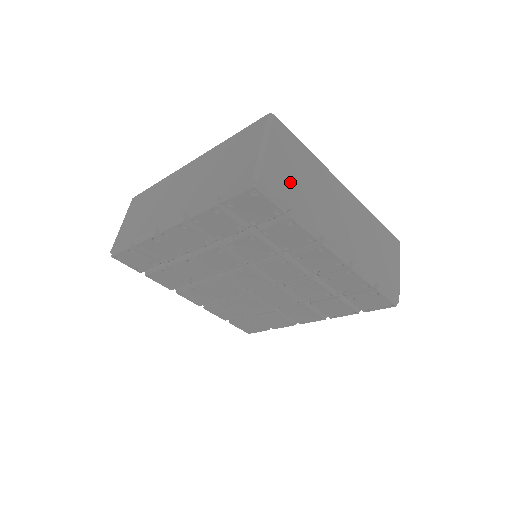
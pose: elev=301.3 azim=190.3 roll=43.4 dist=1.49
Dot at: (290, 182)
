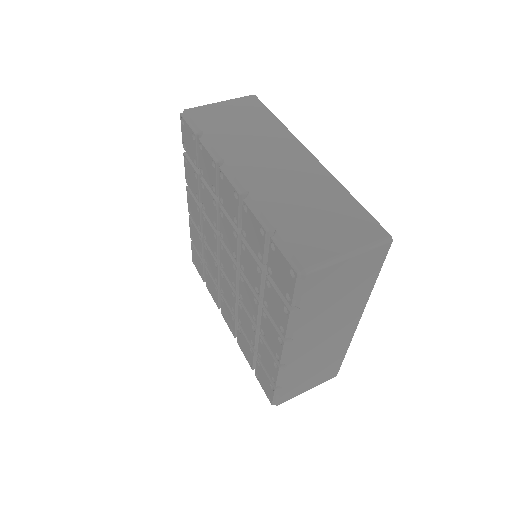
Dot at: (327, 292)
